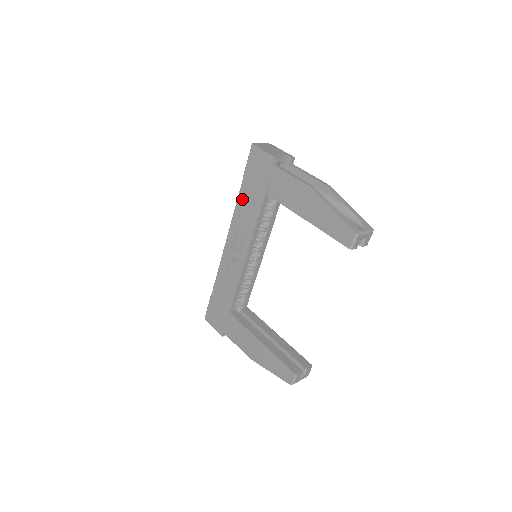
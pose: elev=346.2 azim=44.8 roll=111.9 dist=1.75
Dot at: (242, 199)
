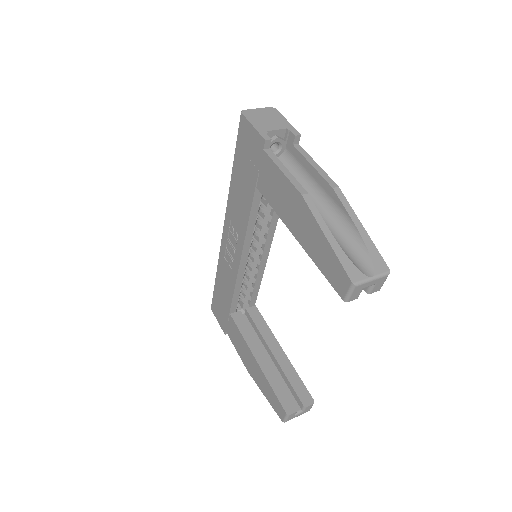
Dot at: (234, 185)
